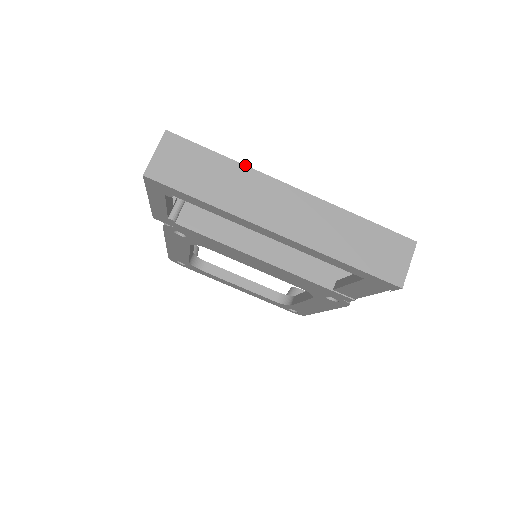
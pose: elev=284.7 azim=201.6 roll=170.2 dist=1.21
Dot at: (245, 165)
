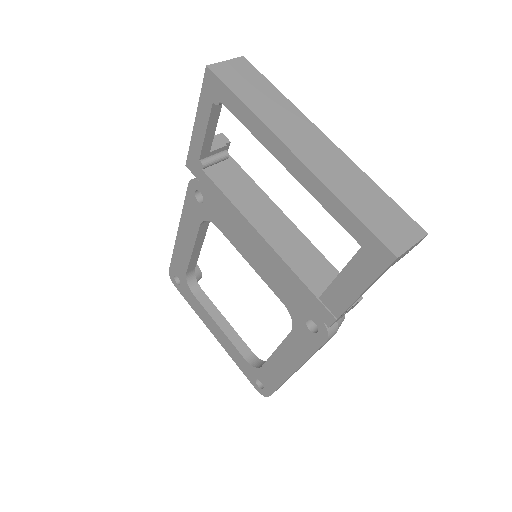
Dot at: occluded
